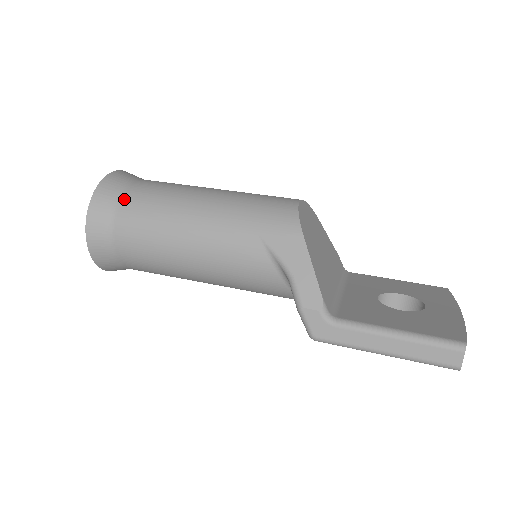
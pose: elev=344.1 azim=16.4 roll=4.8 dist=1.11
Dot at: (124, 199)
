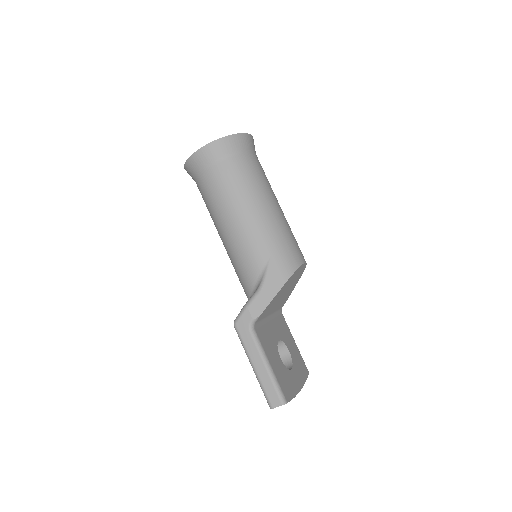
Dot at: (238, 157)
